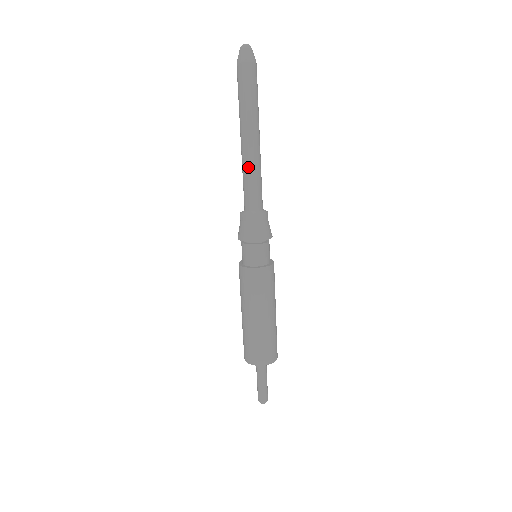
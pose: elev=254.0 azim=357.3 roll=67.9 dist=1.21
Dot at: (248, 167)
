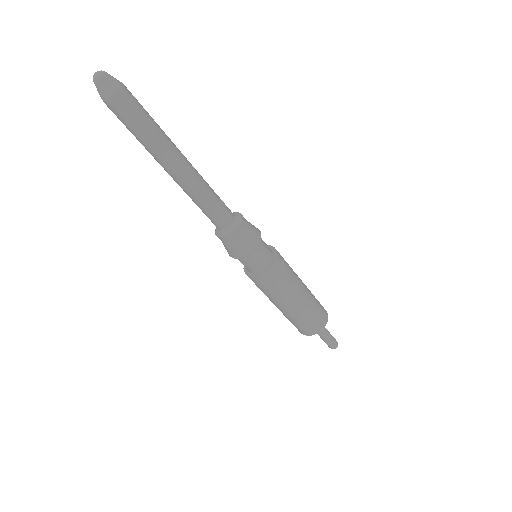
Dot at: (196, 194)
